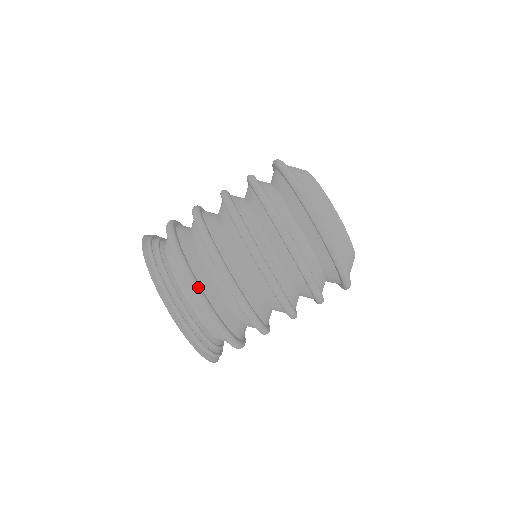
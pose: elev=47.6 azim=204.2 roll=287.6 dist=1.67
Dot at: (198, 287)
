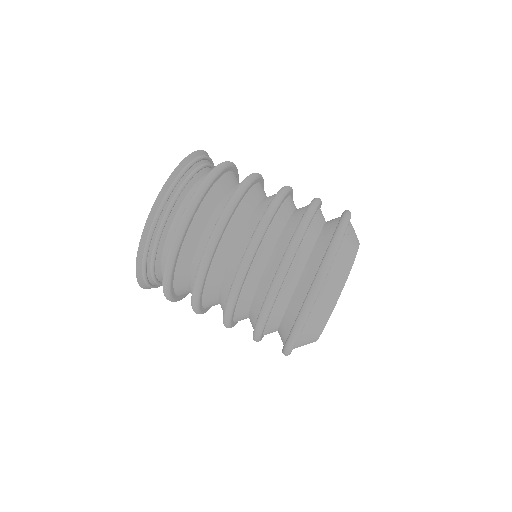
Dot at: (197, 203)
